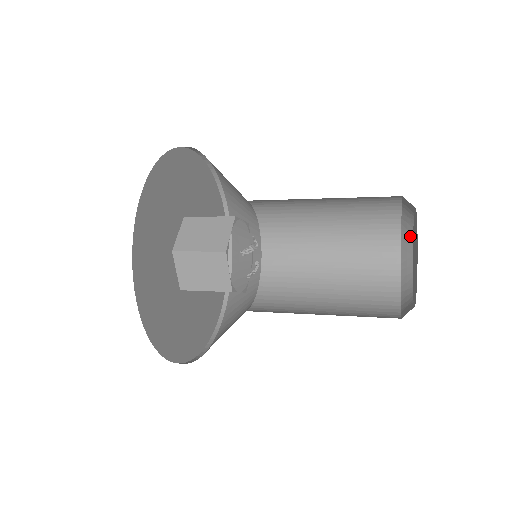
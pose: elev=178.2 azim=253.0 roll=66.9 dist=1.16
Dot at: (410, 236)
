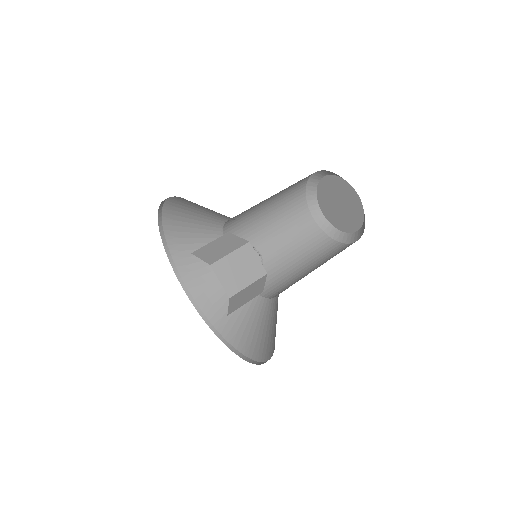
Dot at: (334, 175)
